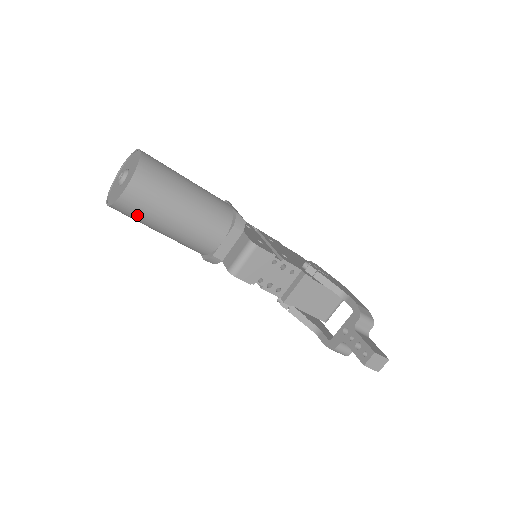
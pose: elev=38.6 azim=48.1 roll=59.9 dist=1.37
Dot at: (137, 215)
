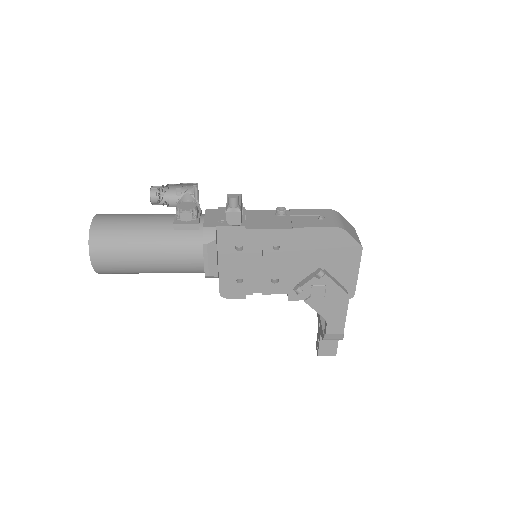
Dot at: occluded
